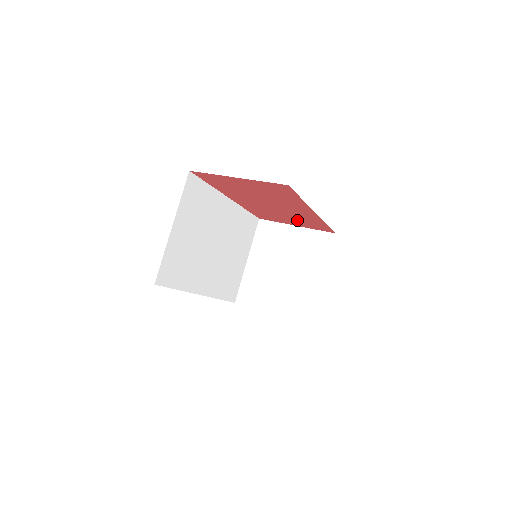
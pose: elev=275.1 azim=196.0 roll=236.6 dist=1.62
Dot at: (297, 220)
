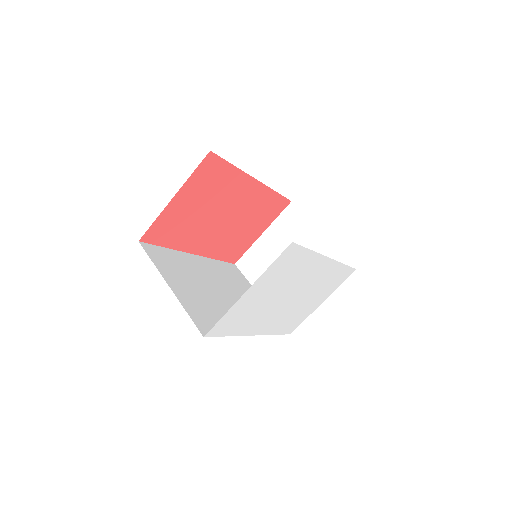
Dot at: (256, 219)
